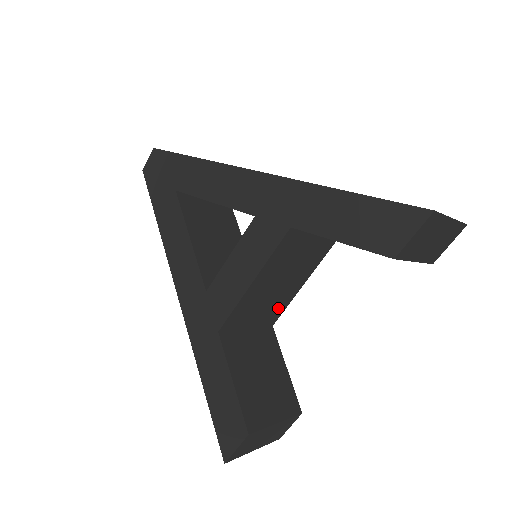
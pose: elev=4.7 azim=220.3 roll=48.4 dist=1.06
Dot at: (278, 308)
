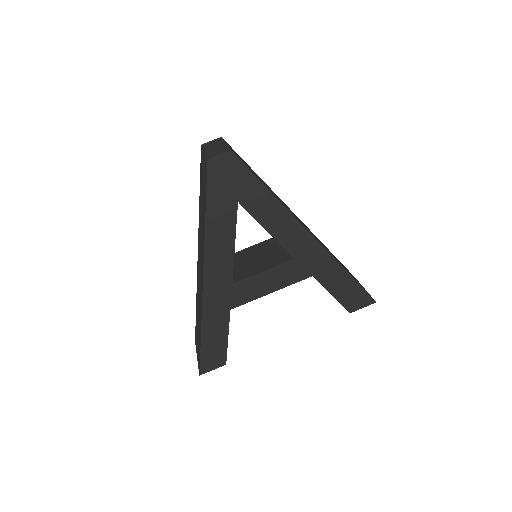
Dot at: occluded
